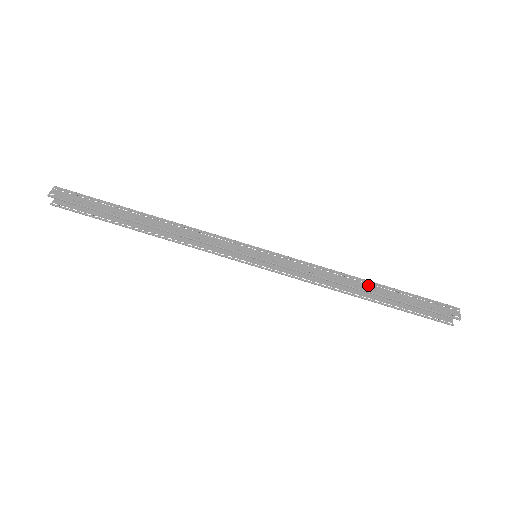
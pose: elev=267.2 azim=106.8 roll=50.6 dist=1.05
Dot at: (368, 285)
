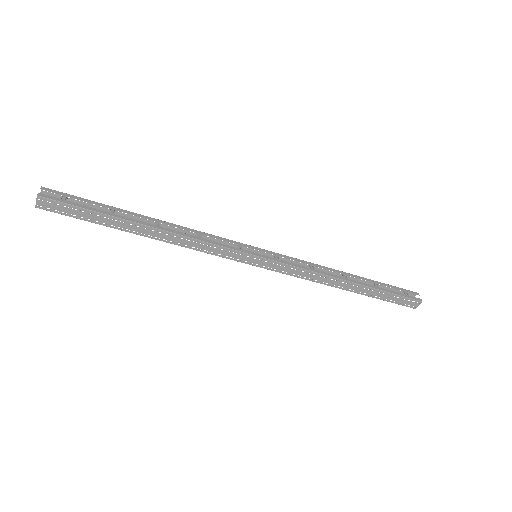
Dot at: (351, 286)
